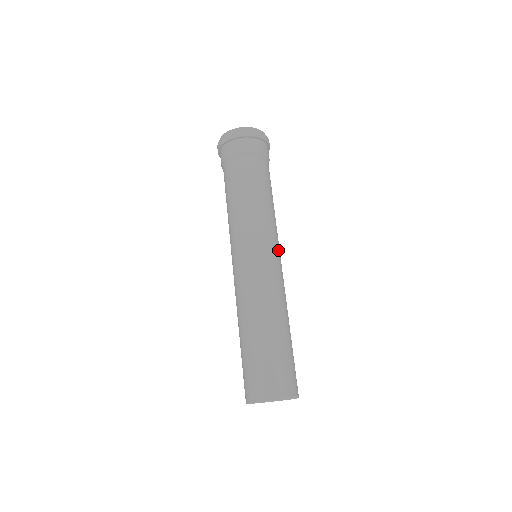
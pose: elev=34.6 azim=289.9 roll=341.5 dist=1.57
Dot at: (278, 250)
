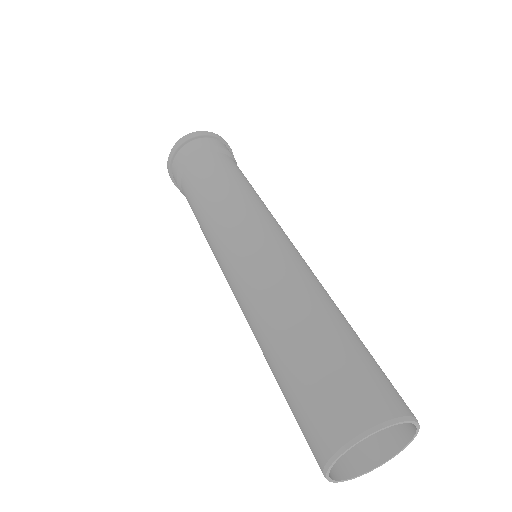
Dot at: (278, 228)
